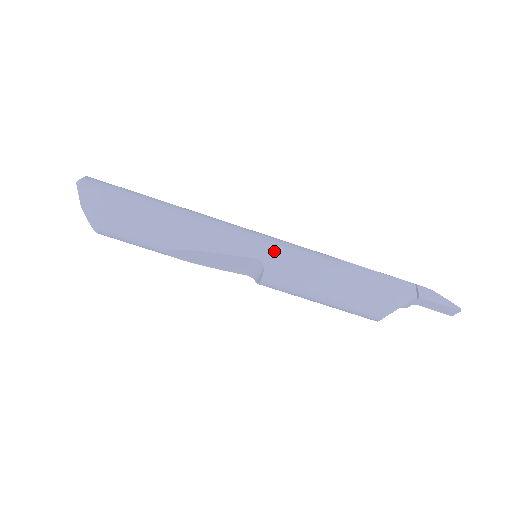
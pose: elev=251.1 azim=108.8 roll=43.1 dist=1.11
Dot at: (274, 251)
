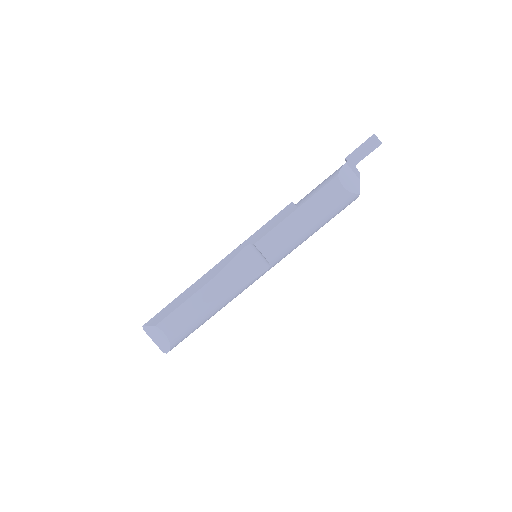
Dot at: (252, 236)
